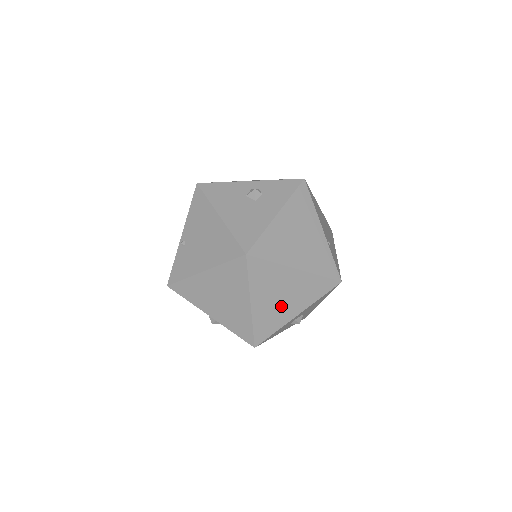
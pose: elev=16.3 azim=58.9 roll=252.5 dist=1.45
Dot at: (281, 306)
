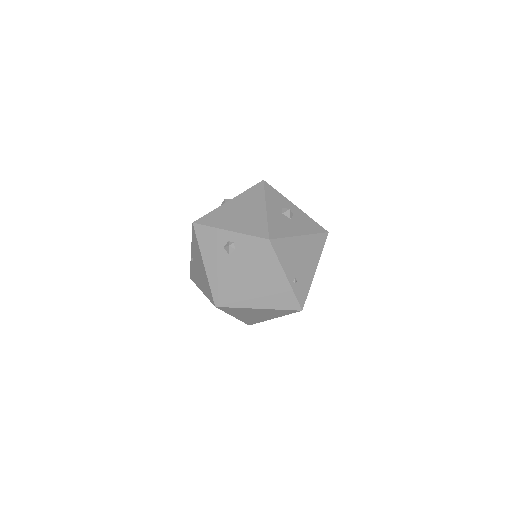
Dot at: (258, 317)
